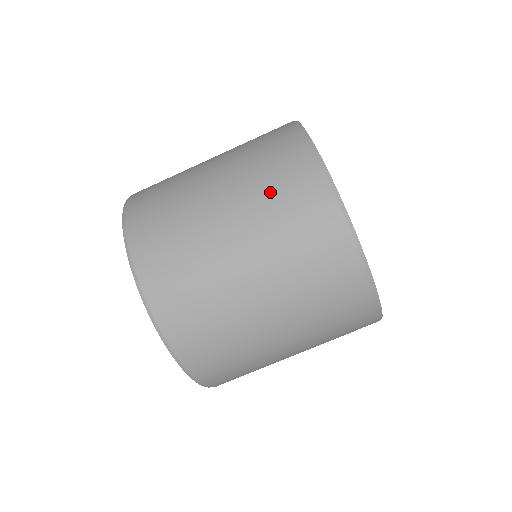
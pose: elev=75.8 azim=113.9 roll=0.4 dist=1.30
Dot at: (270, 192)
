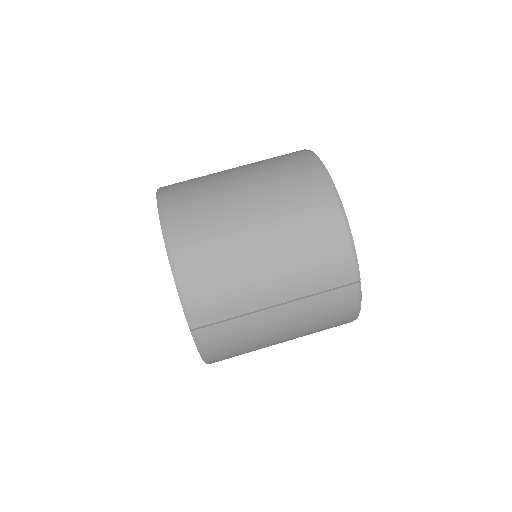
Dot at: occluded
